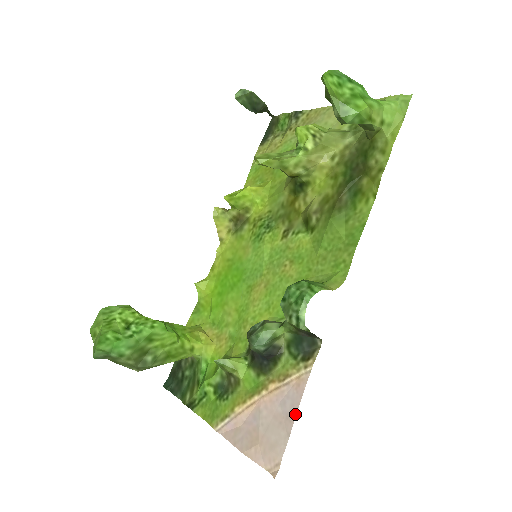
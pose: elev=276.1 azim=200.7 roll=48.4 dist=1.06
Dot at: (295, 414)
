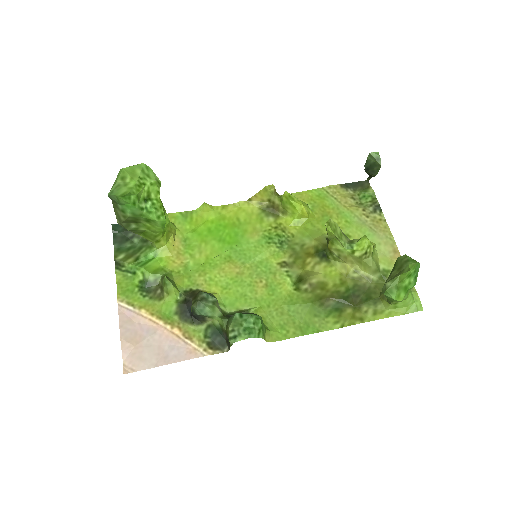
Dot at: (172, 362)
